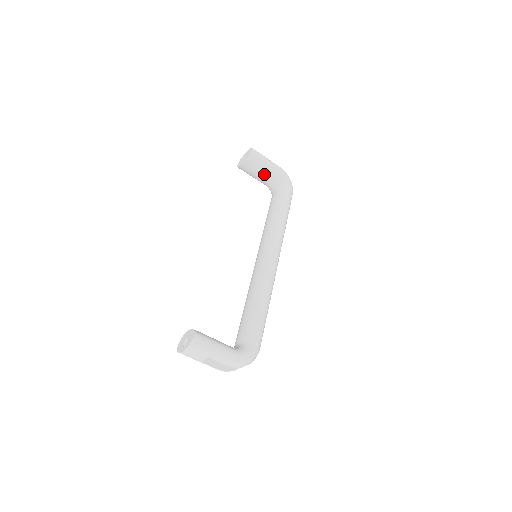
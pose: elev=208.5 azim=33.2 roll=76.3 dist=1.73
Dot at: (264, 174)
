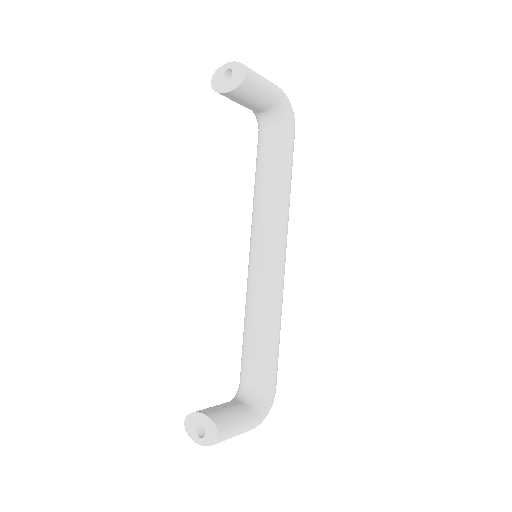
Dot at: (257, 104)
